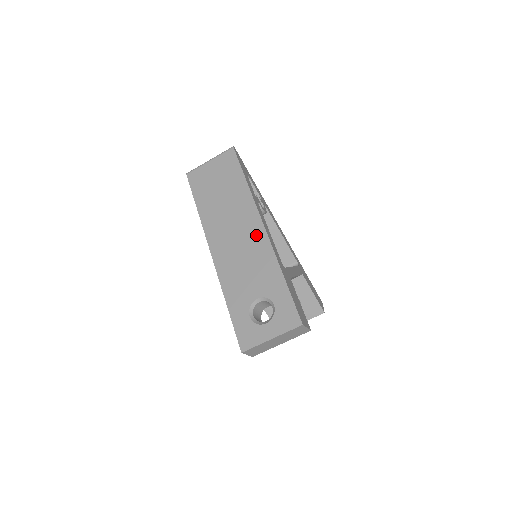
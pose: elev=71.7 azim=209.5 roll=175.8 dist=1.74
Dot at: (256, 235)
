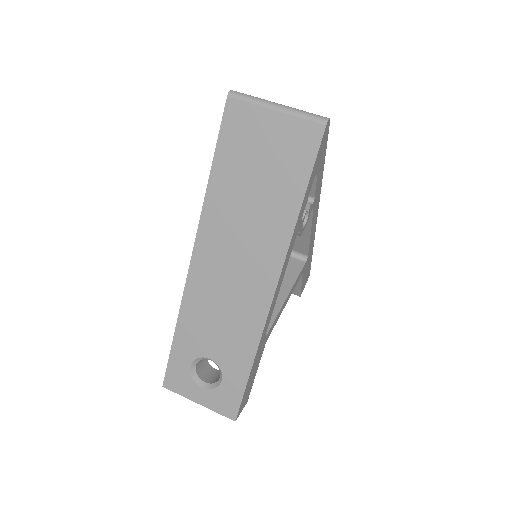
Dot at: (257, 295)
